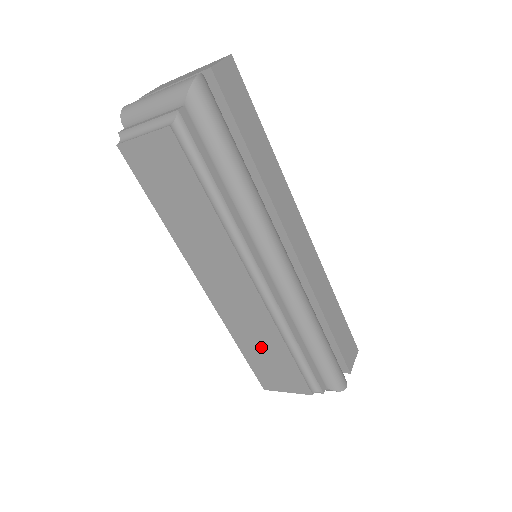
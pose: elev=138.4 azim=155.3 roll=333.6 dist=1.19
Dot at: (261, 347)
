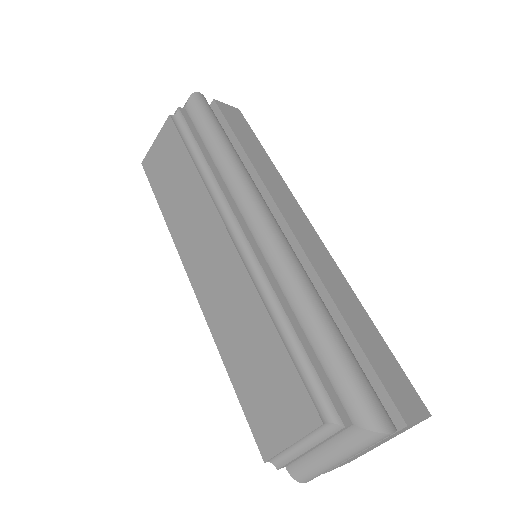
Dot at: (248, 349)
